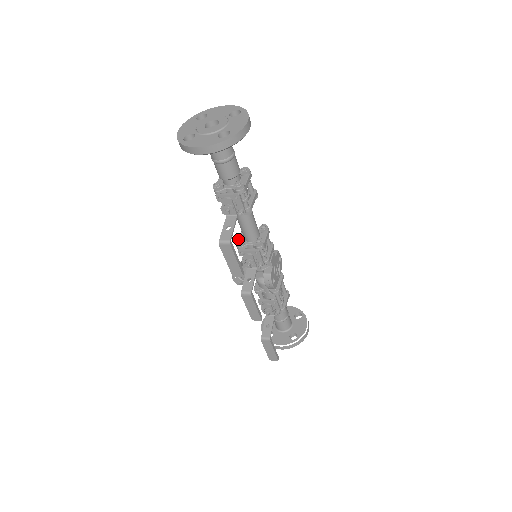
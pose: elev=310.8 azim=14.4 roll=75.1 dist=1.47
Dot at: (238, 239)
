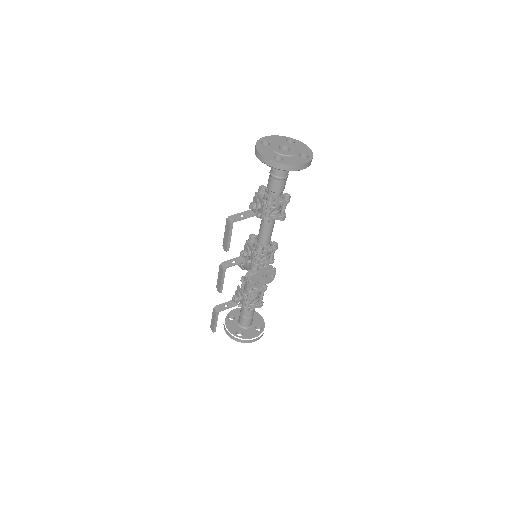
Dot at: (254, 234)
